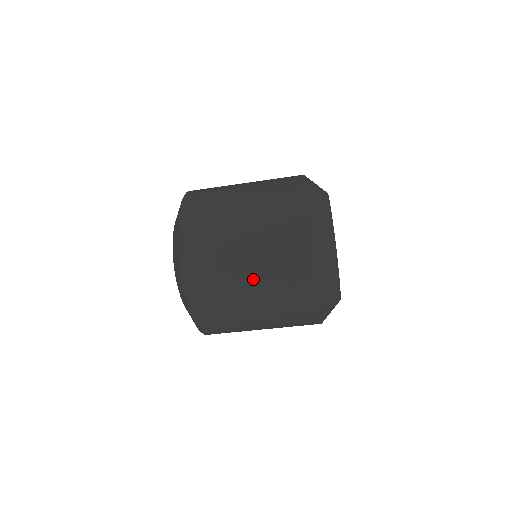
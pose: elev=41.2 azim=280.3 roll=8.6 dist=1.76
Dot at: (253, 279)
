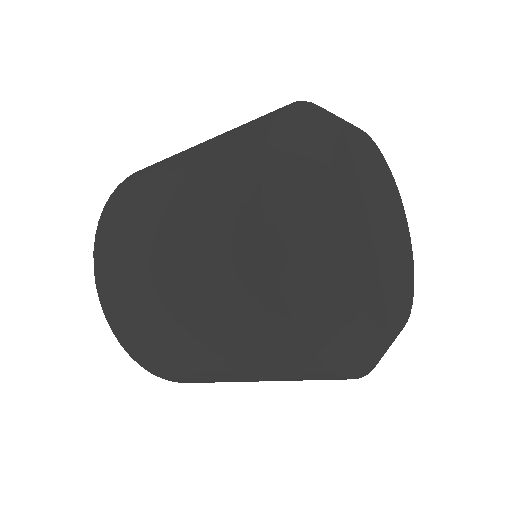
Dot at: (176, 268)
